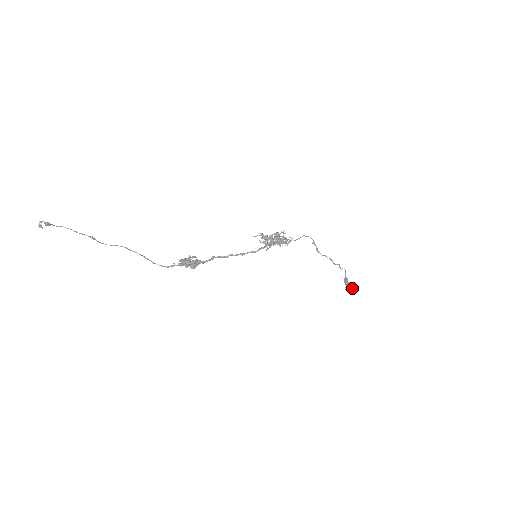
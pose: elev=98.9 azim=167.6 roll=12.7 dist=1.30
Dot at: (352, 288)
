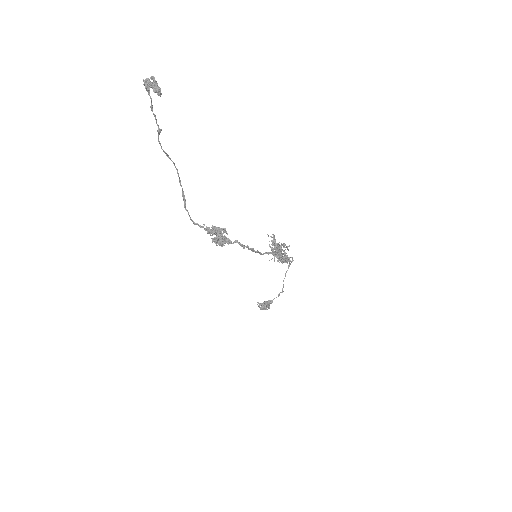
Dot at: (266, 309)
